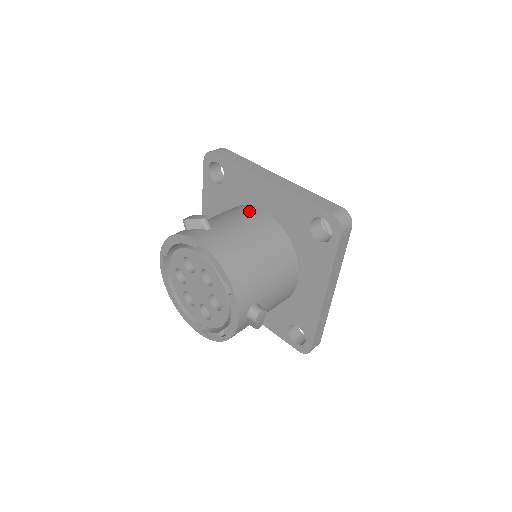
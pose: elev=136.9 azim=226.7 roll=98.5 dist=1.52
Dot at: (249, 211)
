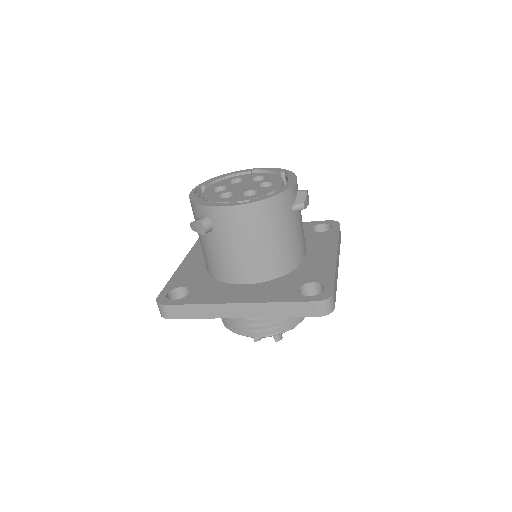
Dot at: occluded
